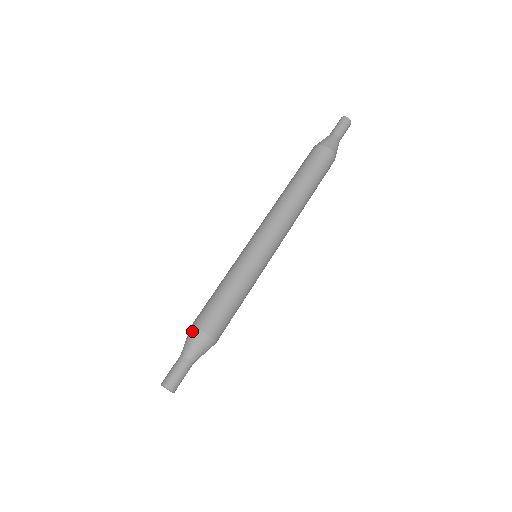
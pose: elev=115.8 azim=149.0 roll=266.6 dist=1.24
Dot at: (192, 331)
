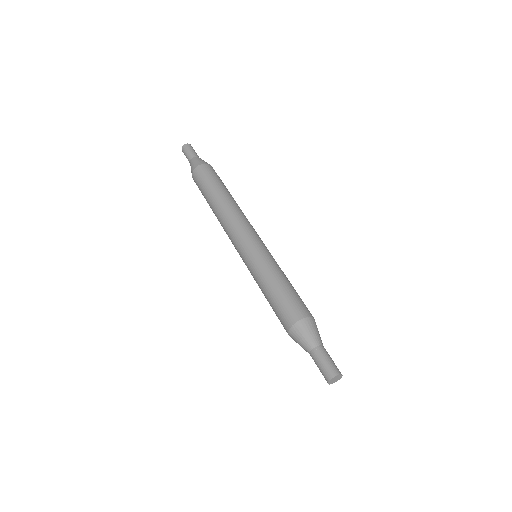
Dot at: (292, 334)
